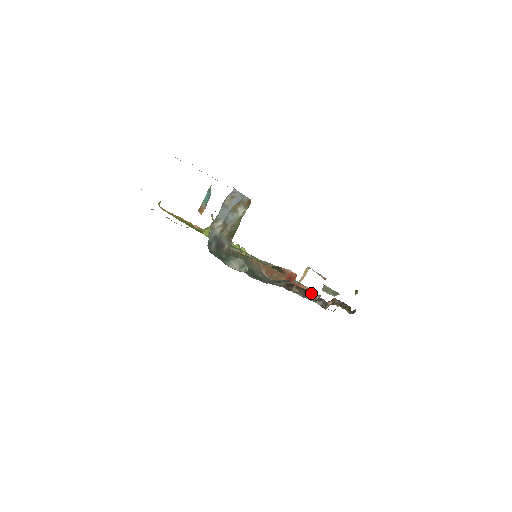
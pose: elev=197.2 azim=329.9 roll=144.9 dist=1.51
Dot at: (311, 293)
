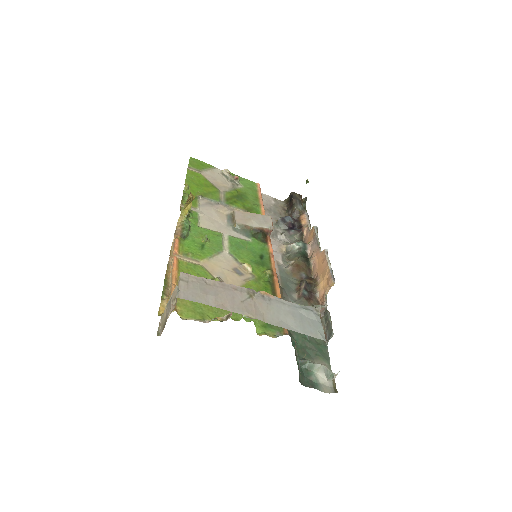
Dot at: (300, 247)
